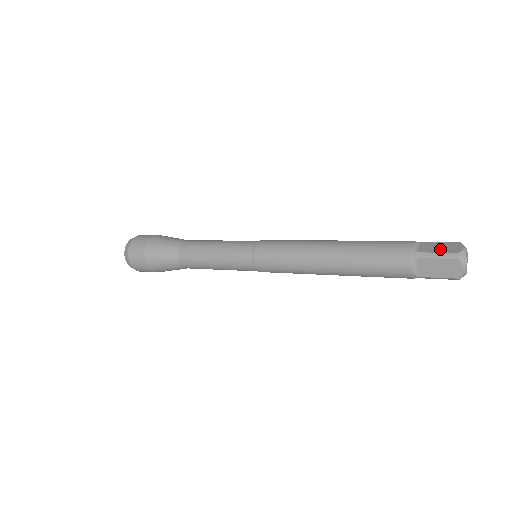
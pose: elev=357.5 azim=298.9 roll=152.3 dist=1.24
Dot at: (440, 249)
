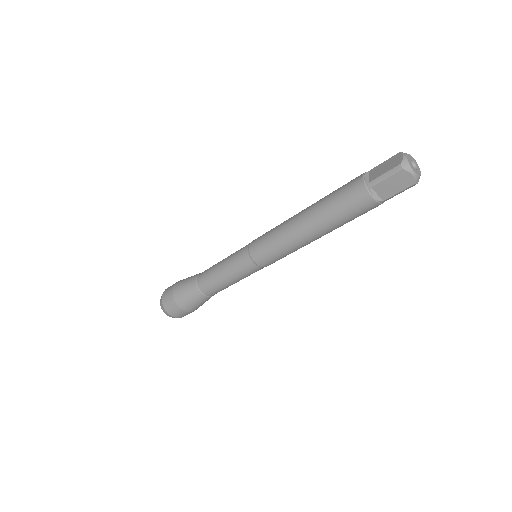
Dot at: occluded
